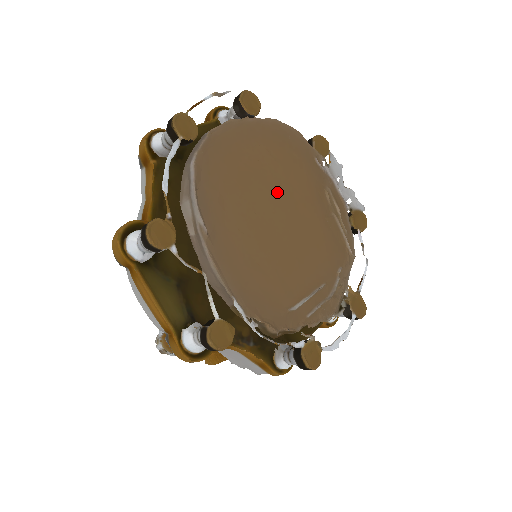
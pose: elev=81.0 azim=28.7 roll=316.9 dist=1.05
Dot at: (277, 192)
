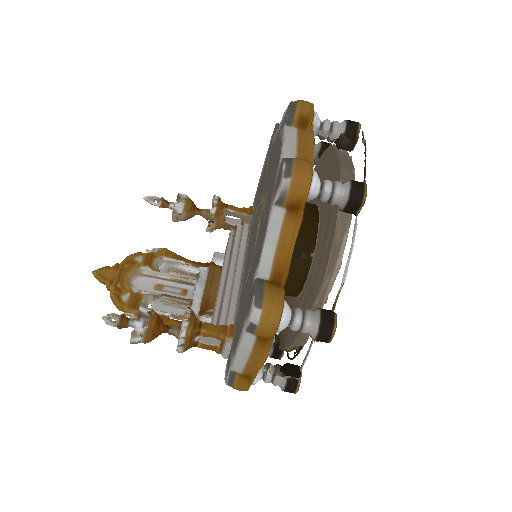
Dot at: occluded
